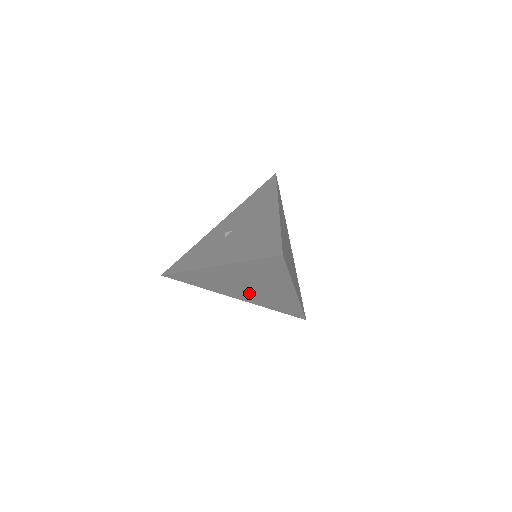
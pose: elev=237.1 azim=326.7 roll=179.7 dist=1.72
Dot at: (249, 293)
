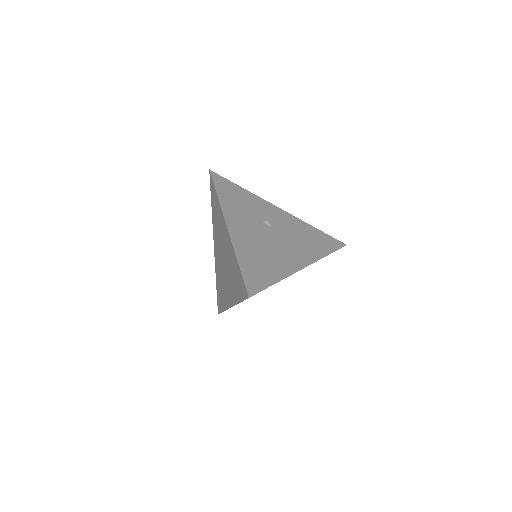
Dot at: (220, 260)
